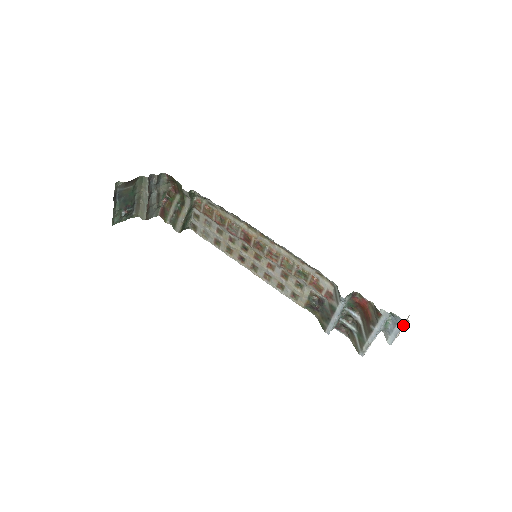
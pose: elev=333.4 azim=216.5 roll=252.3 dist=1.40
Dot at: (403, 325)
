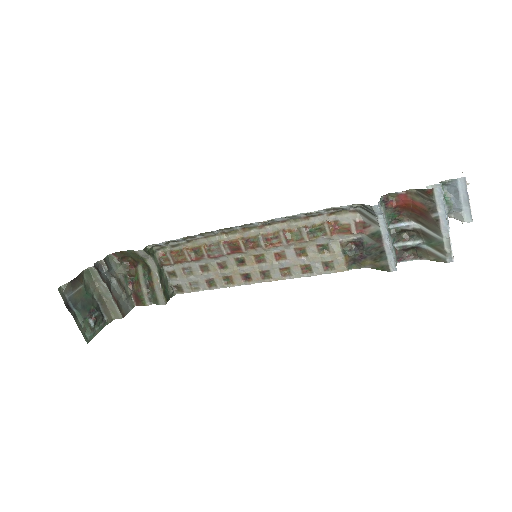
Dot at: (465, 184)
